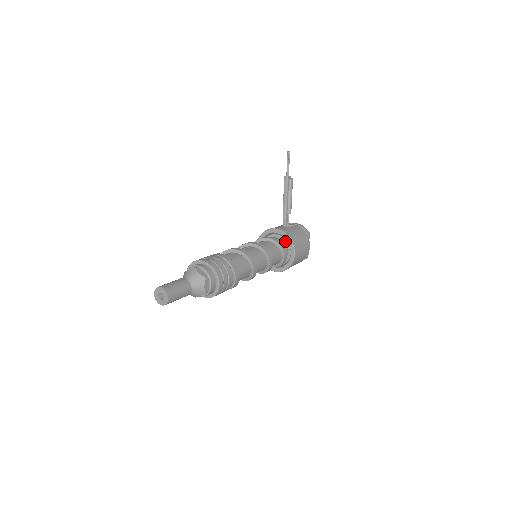
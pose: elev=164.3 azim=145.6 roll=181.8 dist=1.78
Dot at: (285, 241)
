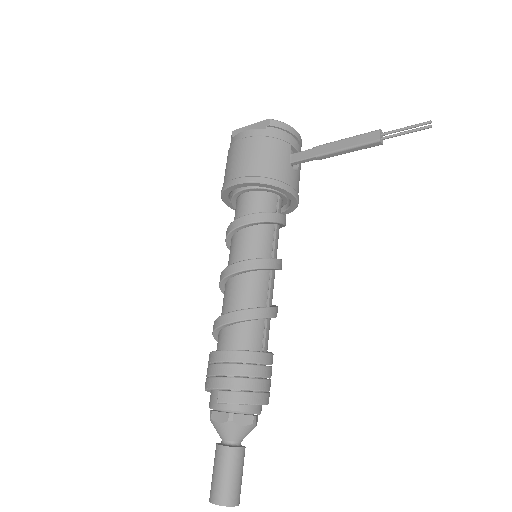
Dot at: (286, 203)
